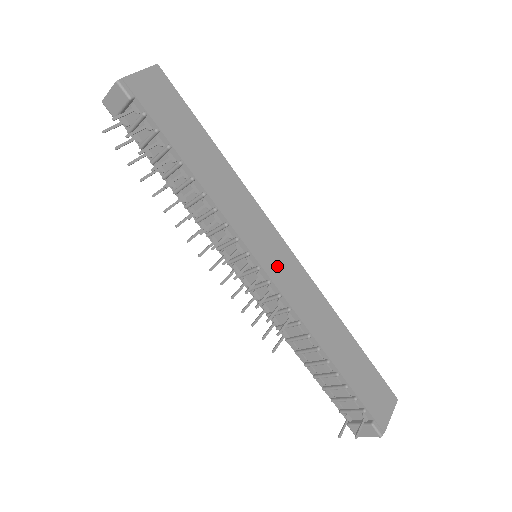
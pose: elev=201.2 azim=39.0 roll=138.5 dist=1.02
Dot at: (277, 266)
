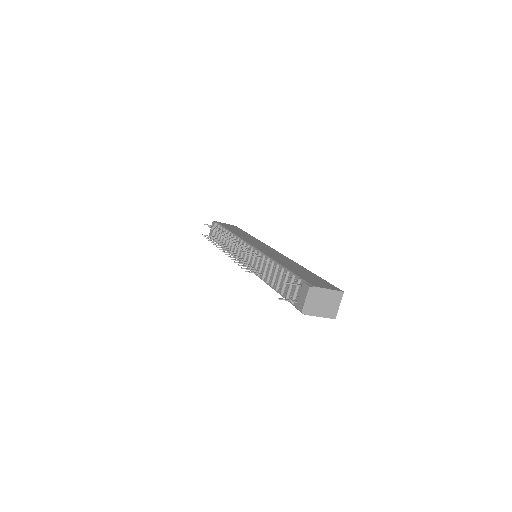
Dot at: occluded
